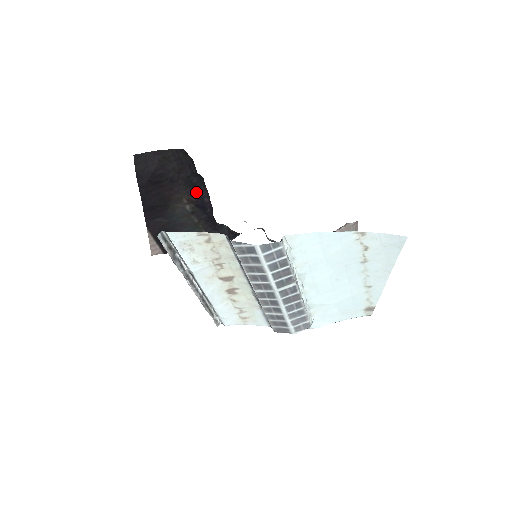
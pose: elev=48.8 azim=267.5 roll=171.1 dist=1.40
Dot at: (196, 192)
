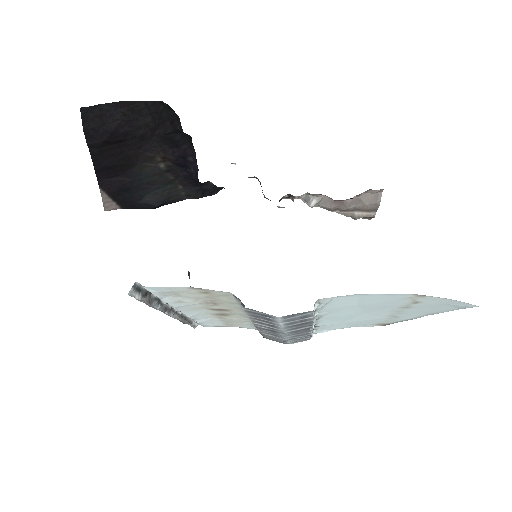
Dot at: (177, 149)
